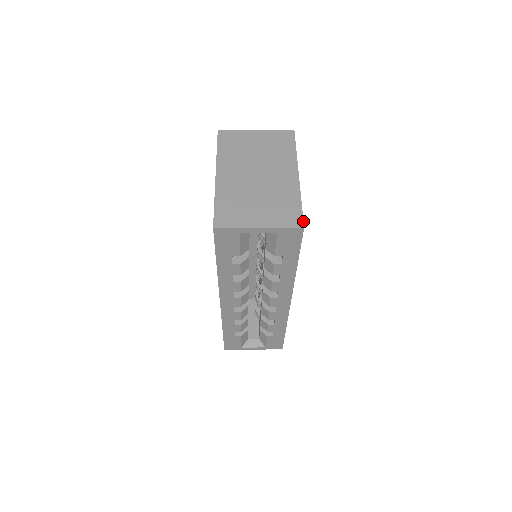
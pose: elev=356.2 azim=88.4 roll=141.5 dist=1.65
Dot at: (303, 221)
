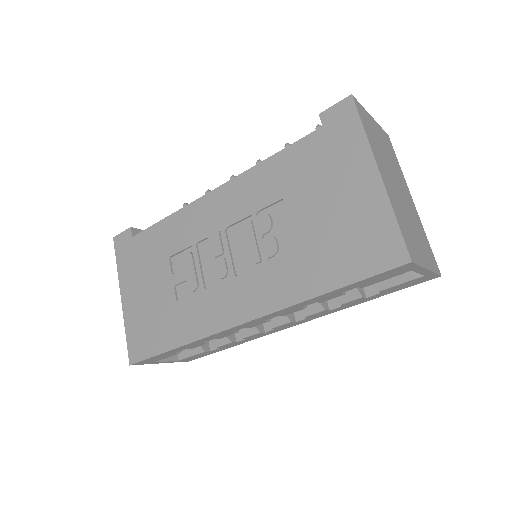
Dot at: occluded
